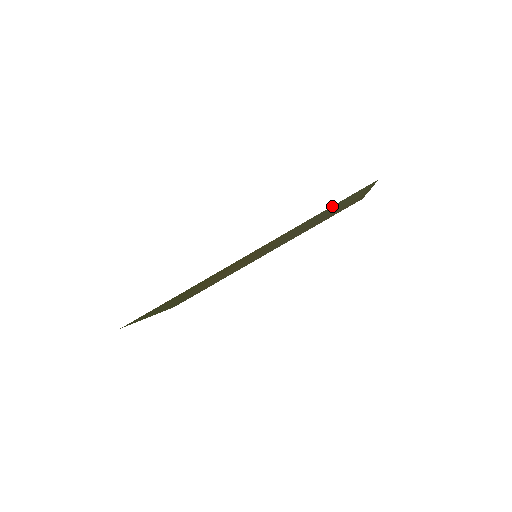
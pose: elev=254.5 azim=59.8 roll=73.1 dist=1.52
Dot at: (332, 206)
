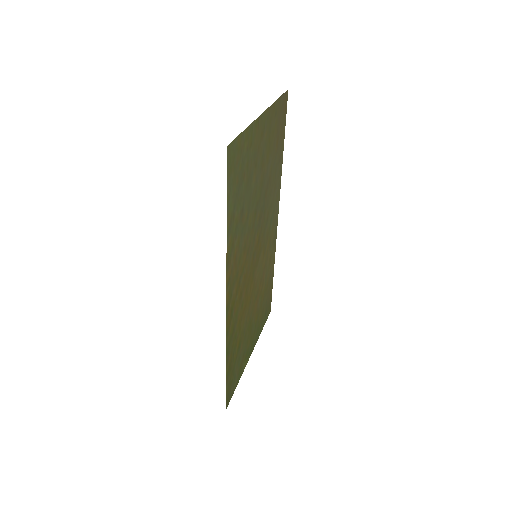
Dot at: (228, 205)
